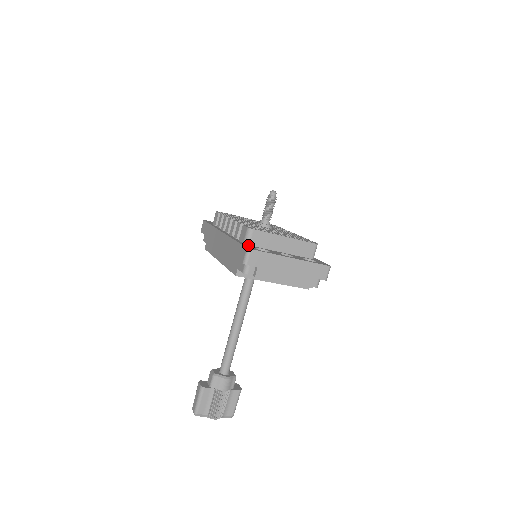
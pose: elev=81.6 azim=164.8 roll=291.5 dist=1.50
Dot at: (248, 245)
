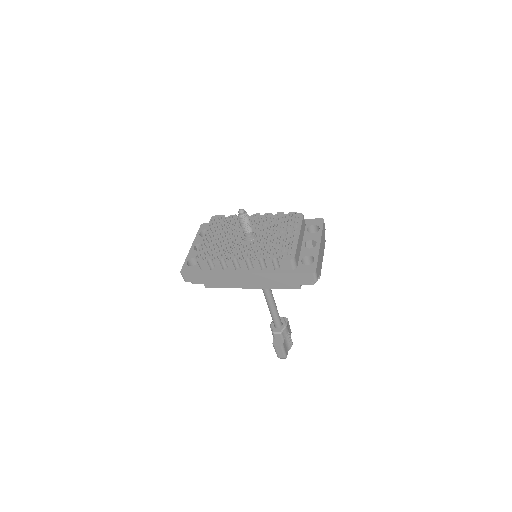
Dot at: (298, 268)
